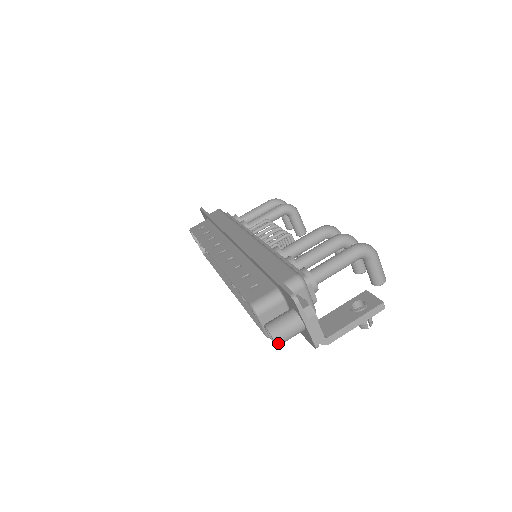
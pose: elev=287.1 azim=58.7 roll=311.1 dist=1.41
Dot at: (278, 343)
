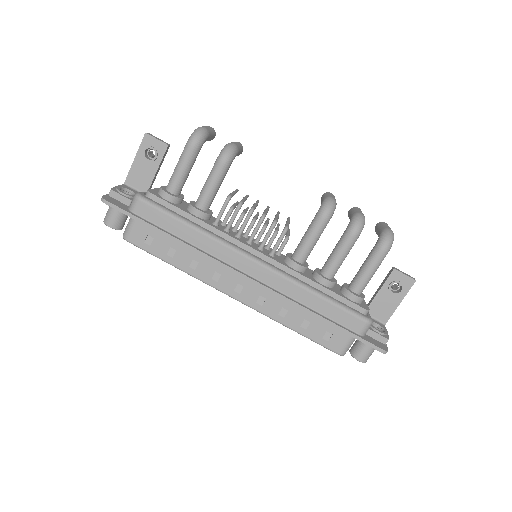
Dot at: occluded
